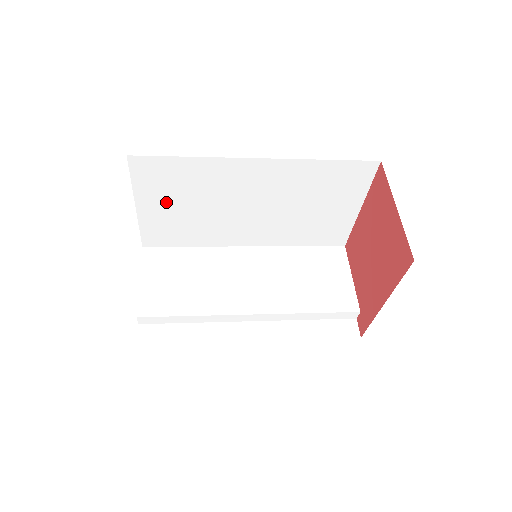
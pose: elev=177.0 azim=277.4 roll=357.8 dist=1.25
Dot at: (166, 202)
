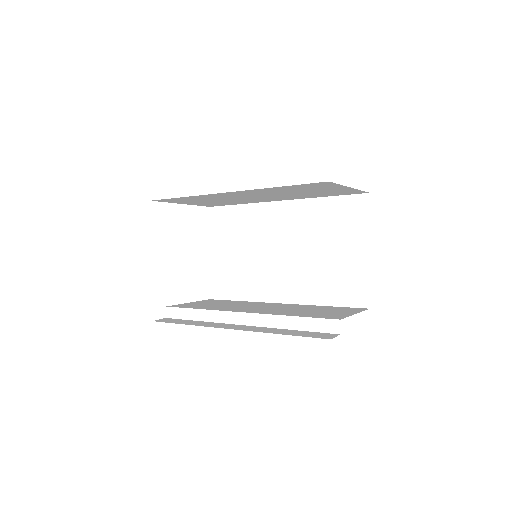
Dot at: (227, 248)
